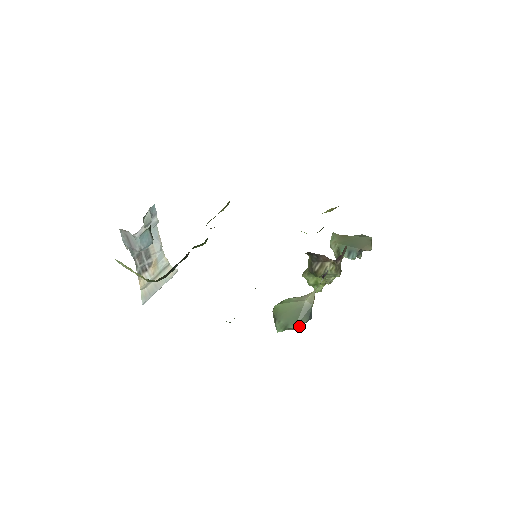
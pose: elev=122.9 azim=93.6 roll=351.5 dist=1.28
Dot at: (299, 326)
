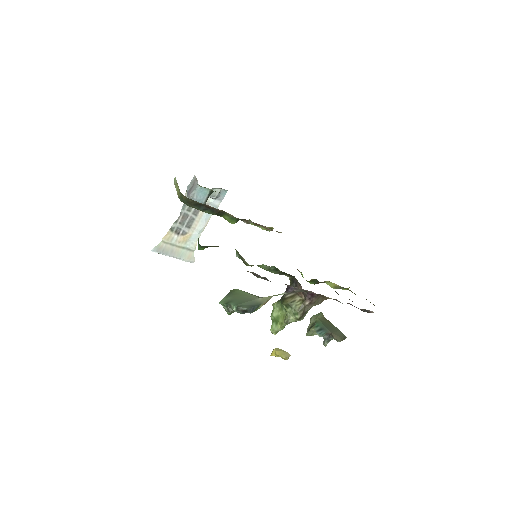
Dot at: (238, 308)
